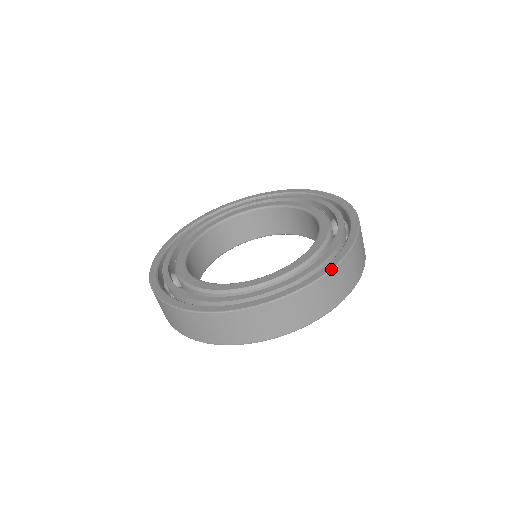
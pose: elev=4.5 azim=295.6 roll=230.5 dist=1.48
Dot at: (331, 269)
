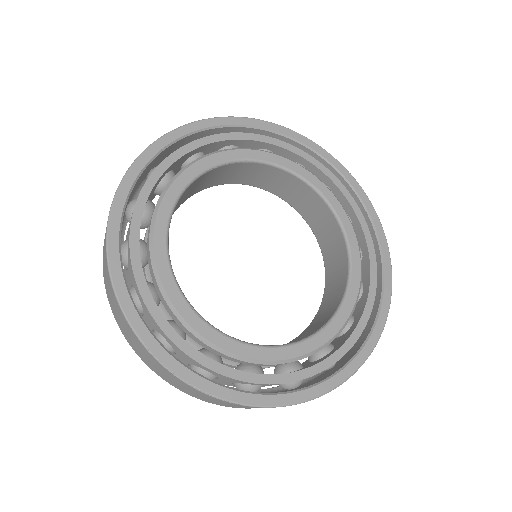
Dot at: occluded
